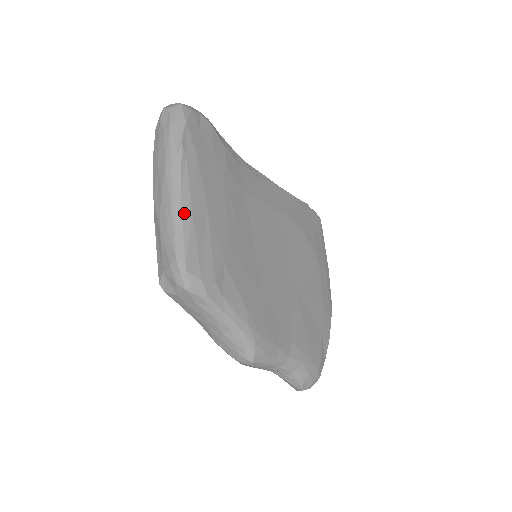
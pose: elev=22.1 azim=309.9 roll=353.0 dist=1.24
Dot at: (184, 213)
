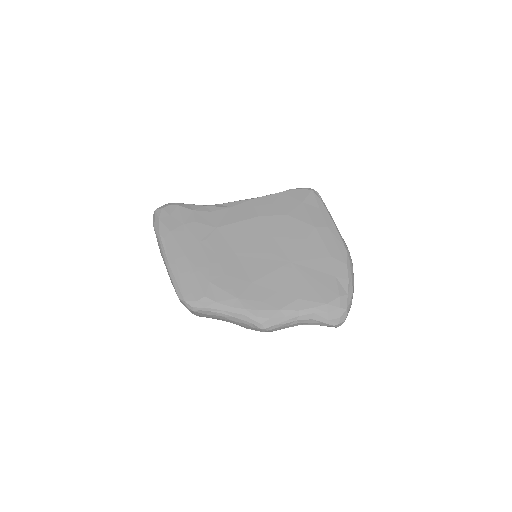
Dot at: (173, 271)
